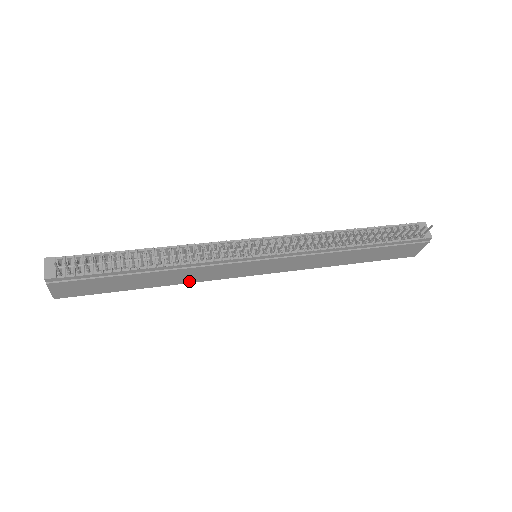
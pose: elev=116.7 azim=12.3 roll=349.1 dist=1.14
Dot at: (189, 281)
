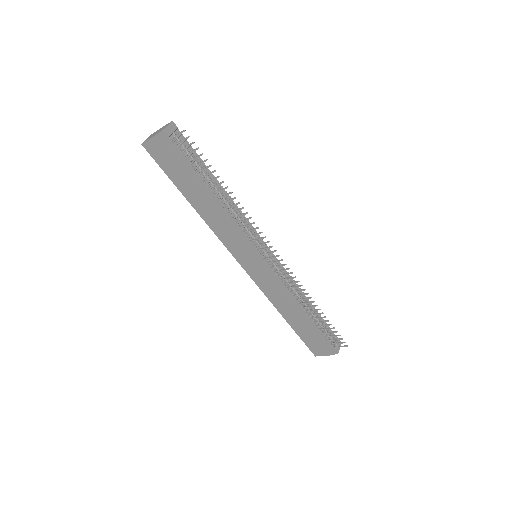
Dot at: (211, 225)
